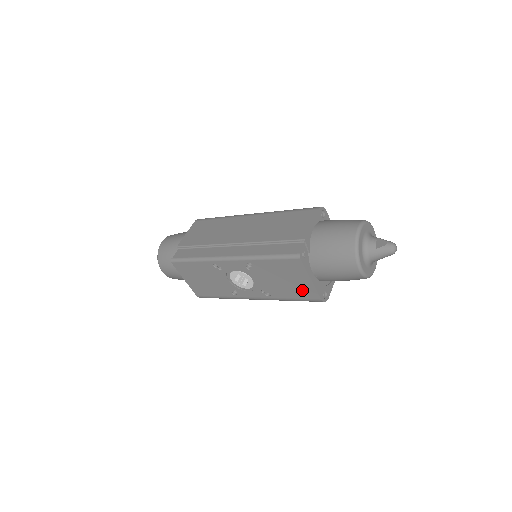
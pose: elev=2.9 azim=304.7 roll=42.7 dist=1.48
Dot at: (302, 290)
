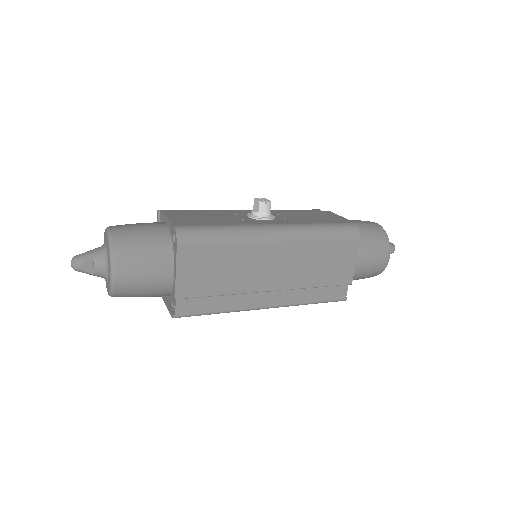
Dot at: occluded
